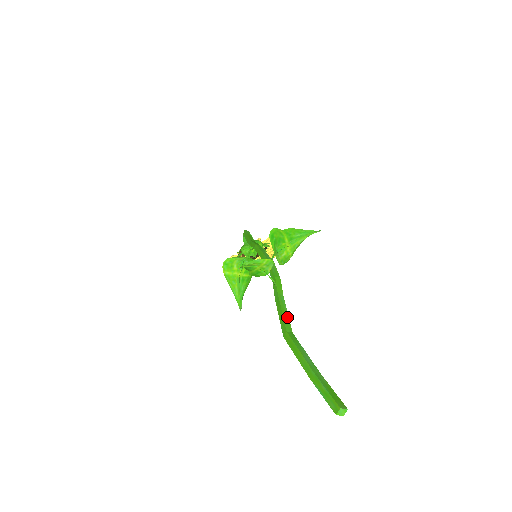
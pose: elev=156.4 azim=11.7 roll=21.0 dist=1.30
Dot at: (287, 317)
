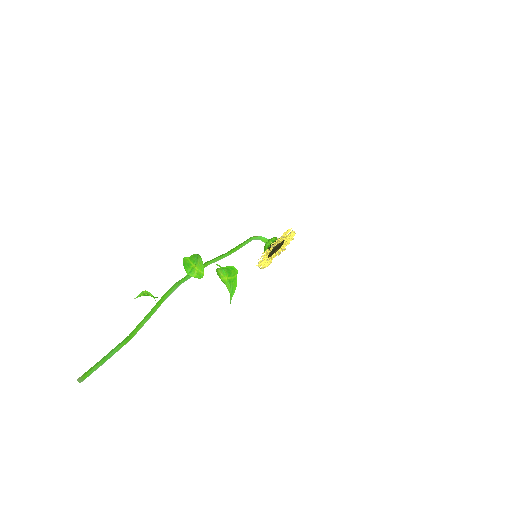
Dot at: (138, 326)
